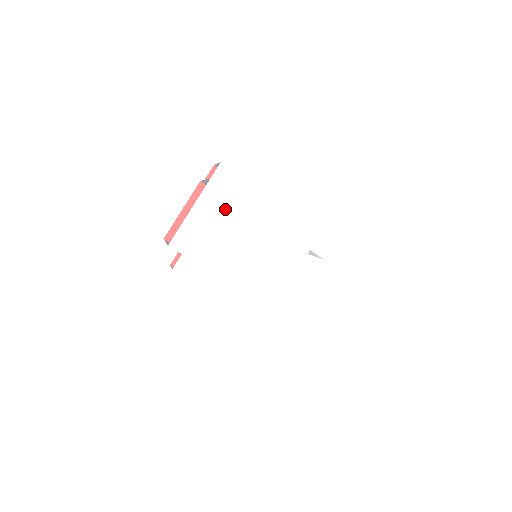
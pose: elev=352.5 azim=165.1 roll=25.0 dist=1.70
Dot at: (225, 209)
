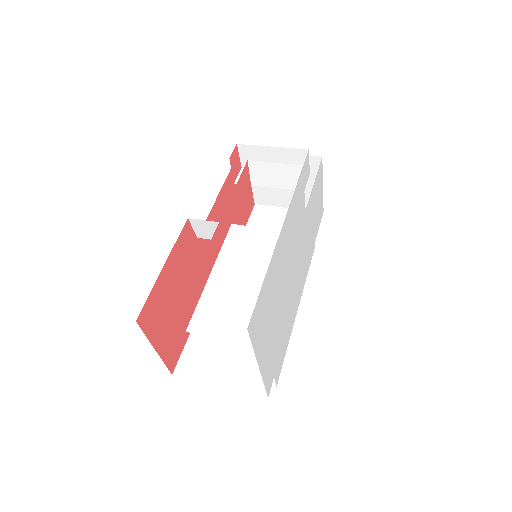
Dot at: (269, 318)
